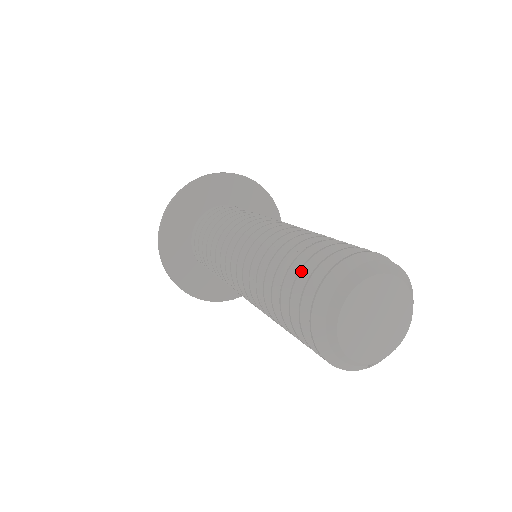
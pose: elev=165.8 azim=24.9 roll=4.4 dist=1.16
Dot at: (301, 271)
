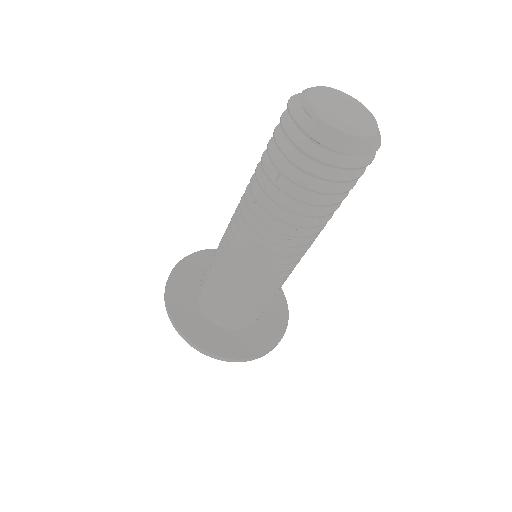
Dot at: occluded
